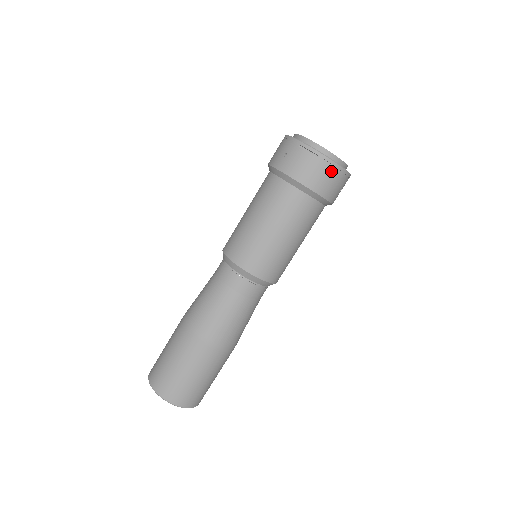
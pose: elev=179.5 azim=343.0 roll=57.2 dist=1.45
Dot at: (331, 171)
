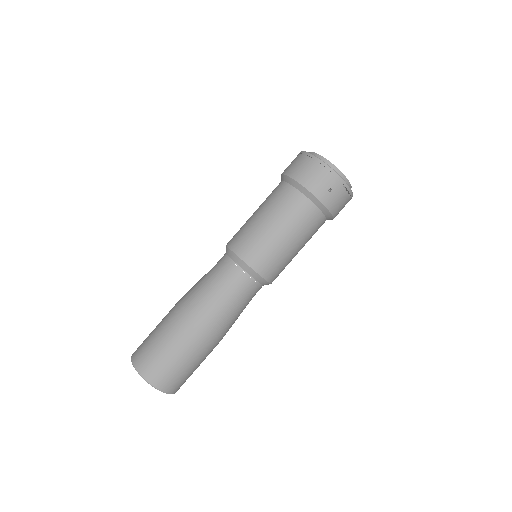
Dot at: occluded
